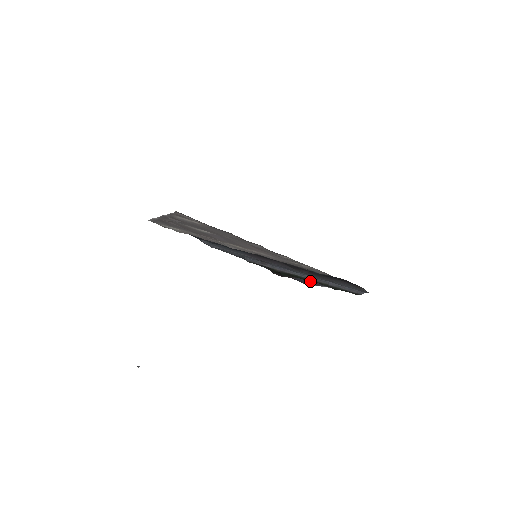
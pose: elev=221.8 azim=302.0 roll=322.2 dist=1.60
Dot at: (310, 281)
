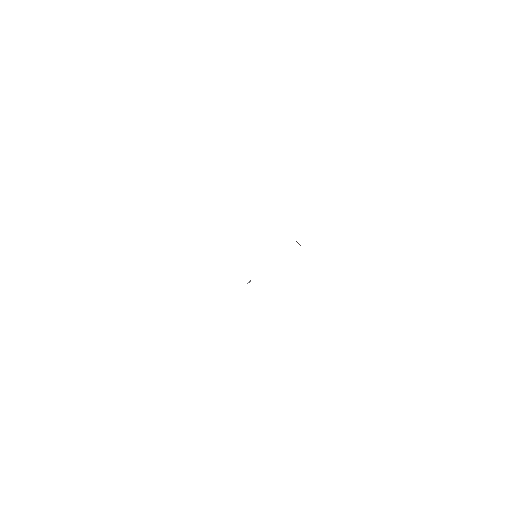
Dot at: occluded
